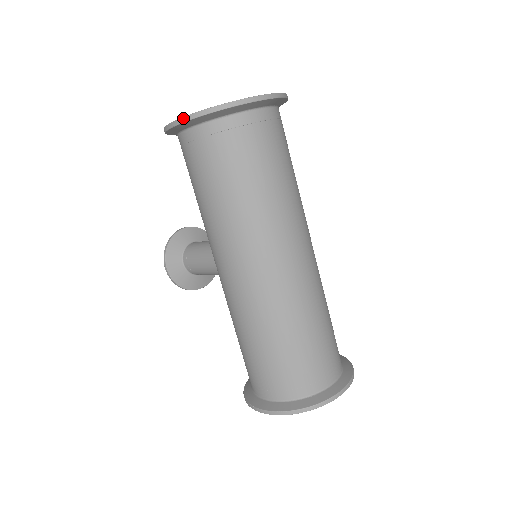
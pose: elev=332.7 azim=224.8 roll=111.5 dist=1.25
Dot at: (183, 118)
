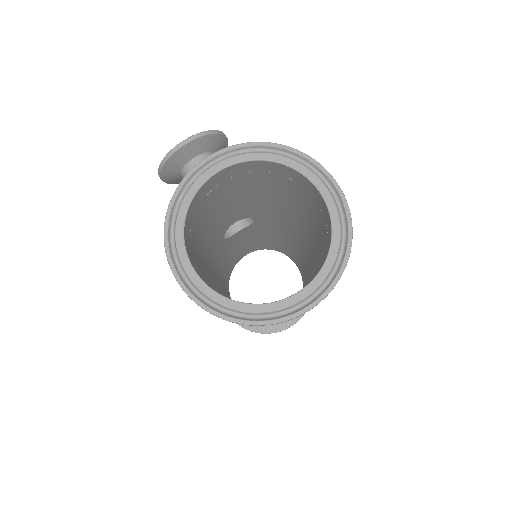
Dot at: occluded
